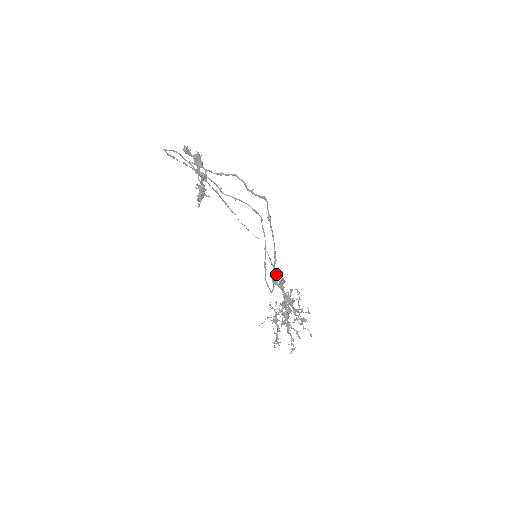
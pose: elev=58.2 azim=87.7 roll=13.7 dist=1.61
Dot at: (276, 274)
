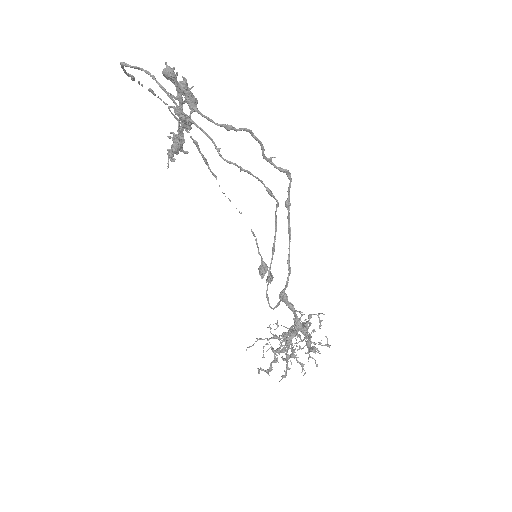
Dot at: (263, 267)
